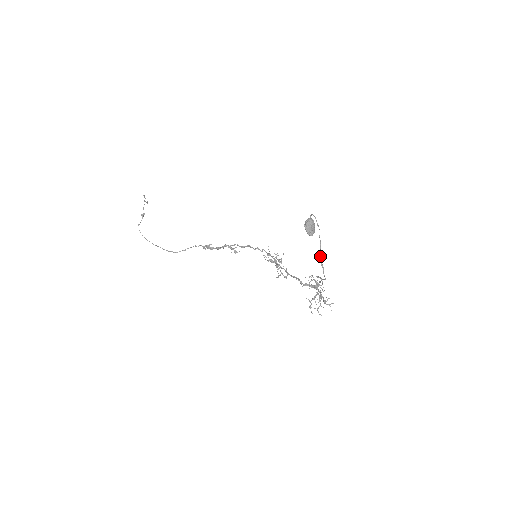
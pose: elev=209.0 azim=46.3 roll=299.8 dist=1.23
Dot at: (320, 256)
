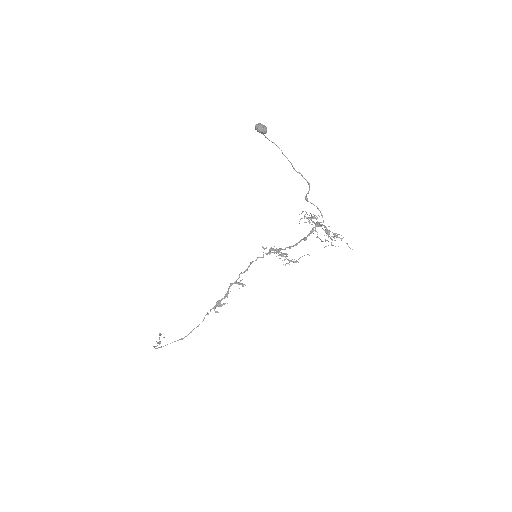
Dot at: occluded
